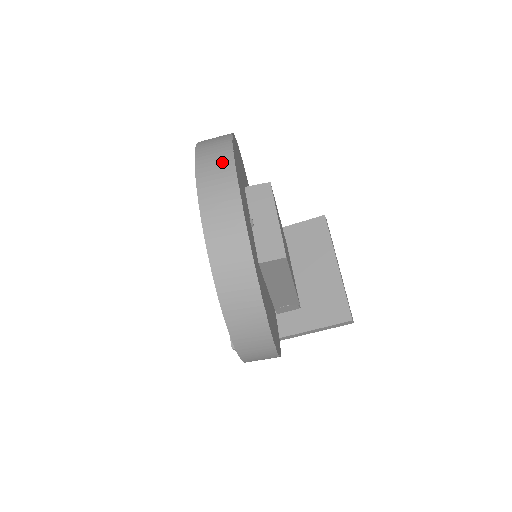
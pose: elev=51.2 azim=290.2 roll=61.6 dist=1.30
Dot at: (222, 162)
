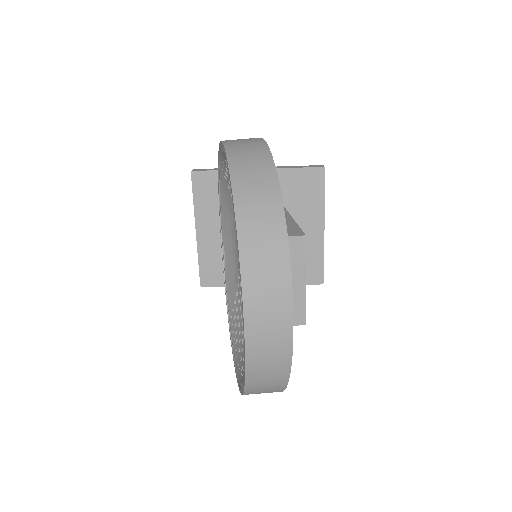
Dot at: (276, 280)
